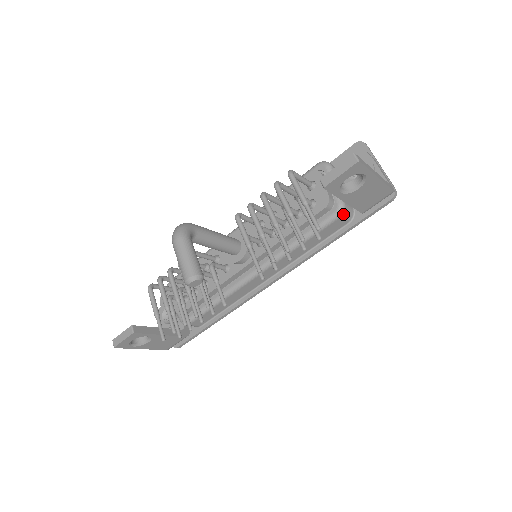
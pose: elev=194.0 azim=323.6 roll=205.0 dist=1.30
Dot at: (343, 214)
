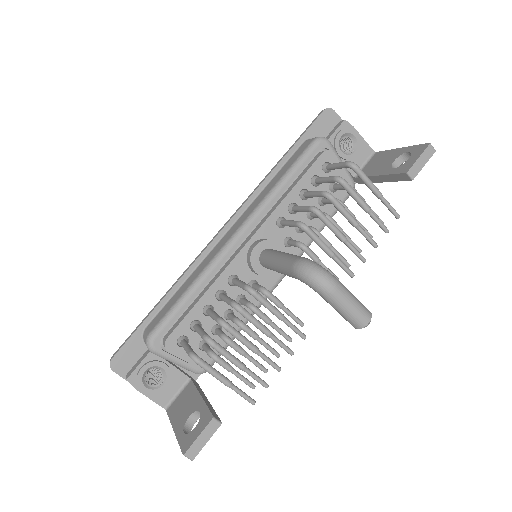
Dot at: occluded
